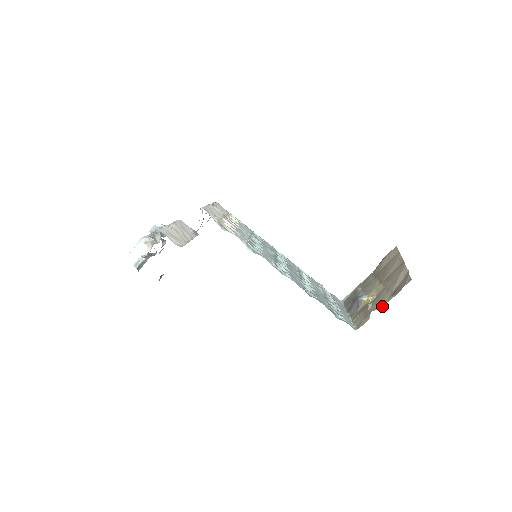
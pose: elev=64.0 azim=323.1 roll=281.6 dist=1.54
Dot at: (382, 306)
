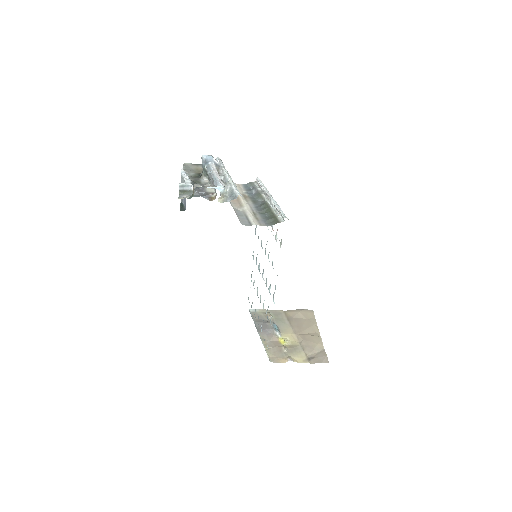
Dot at: (299, 362)
